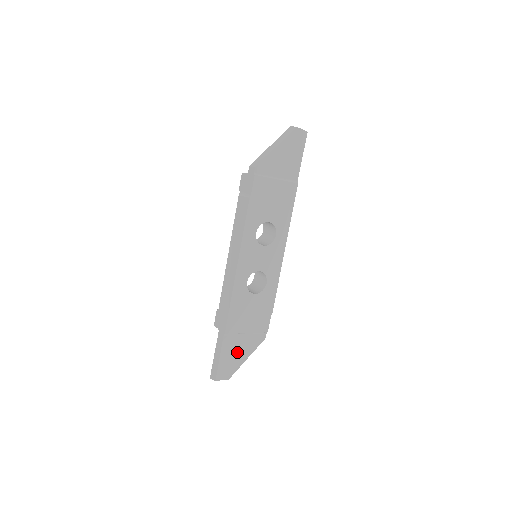
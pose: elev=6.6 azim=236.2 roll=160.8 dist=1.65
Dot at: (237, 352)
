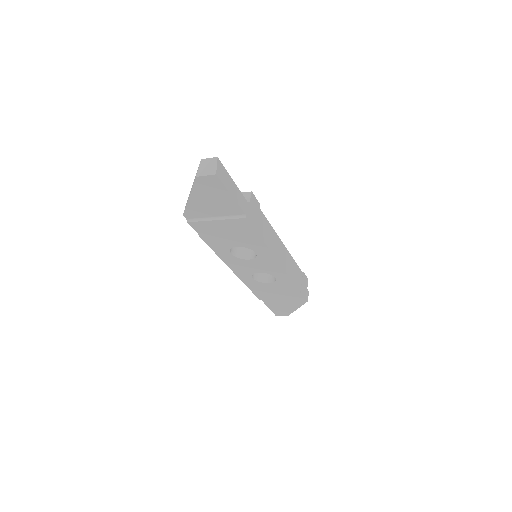
Dot at: (283, 306)
